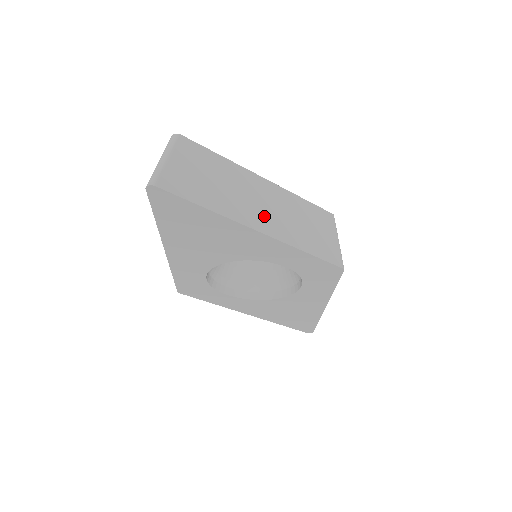
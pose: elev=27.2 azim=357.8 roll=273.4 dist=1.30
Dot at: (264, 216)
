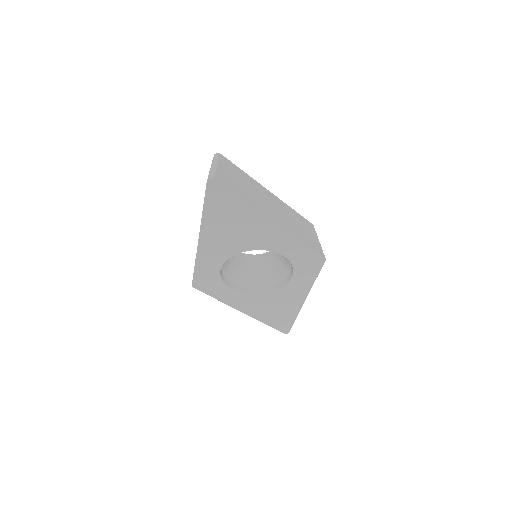
Dot at: (275, 214)
